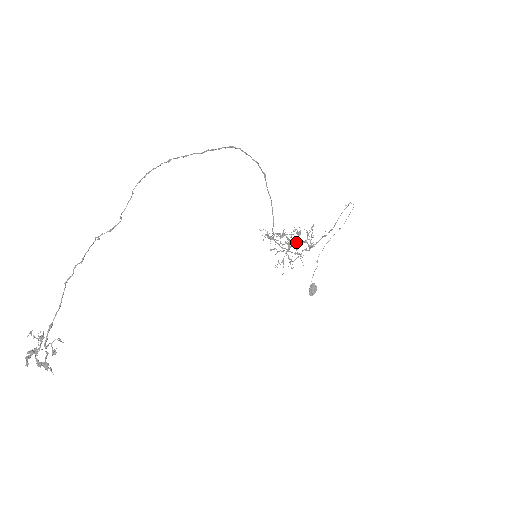
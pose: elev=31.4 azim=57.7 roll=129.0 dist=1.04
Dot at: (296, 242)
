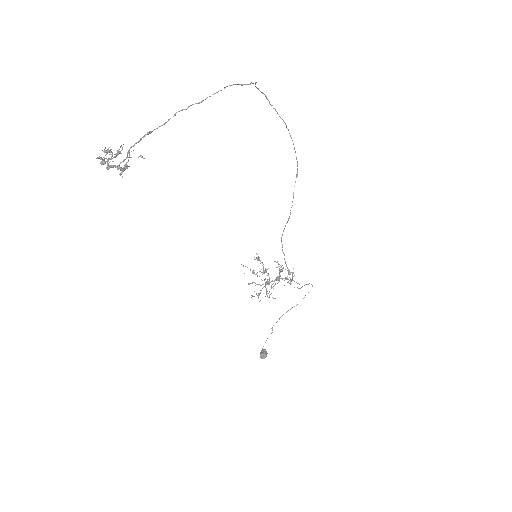
Dot at: (277, 277)
